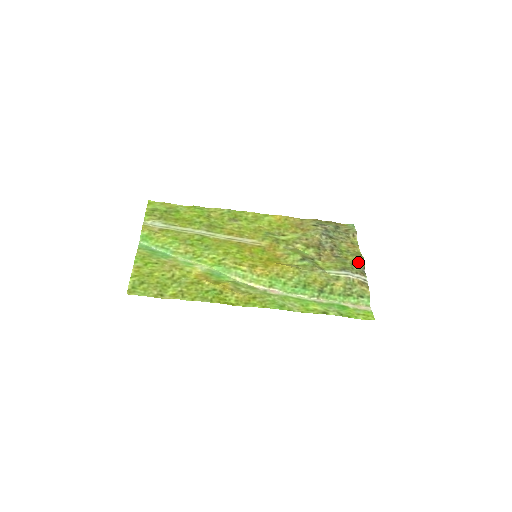
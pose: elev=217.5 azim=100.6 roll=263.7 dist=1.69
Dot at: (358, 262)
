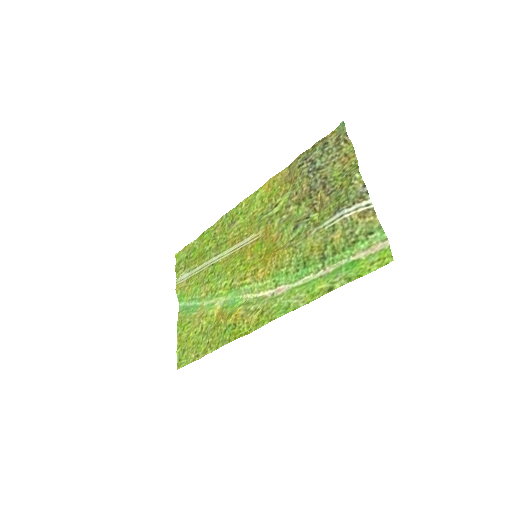
Dot at: (353, 184)
